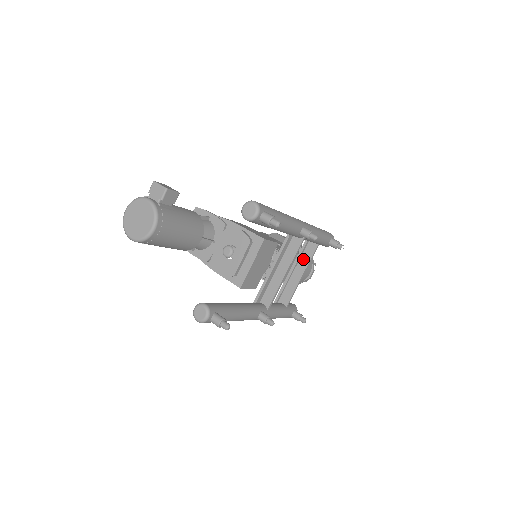
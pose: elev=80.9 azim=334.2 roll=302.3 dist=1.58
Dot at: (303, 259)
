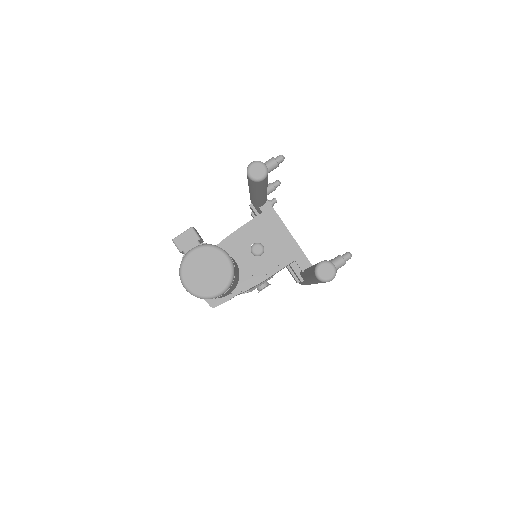
Dot at: occluded
